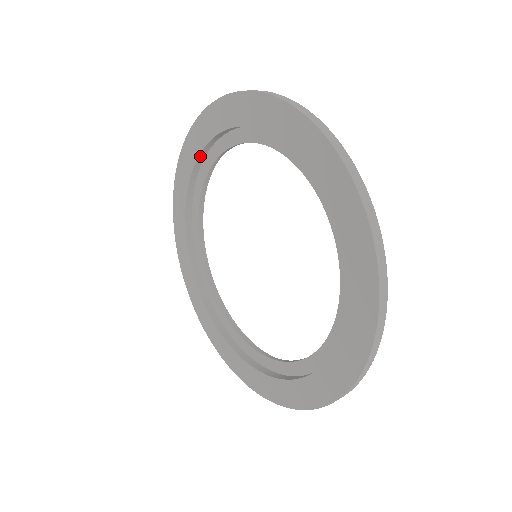
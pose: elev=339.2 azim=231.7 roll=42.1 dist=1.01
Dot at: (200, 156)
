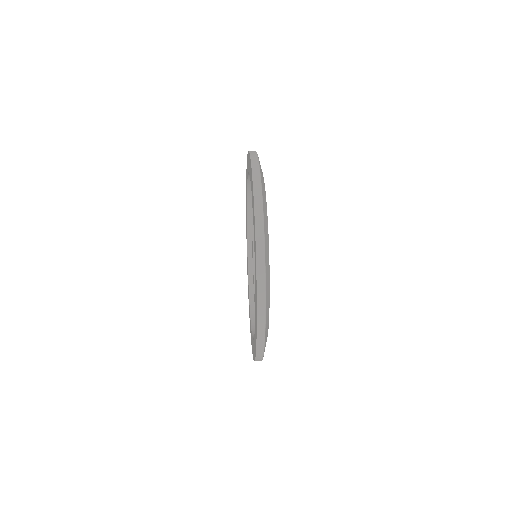
Dot at: occluded
